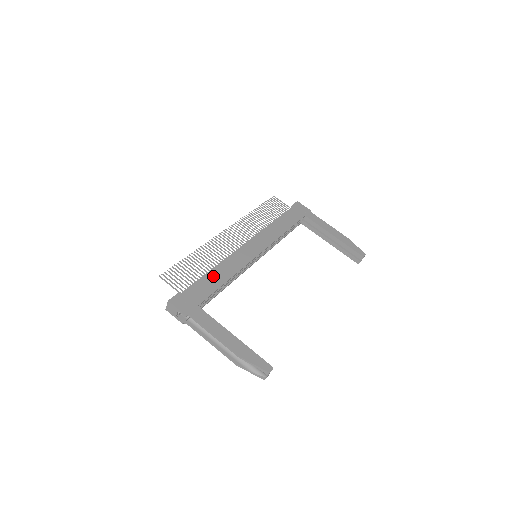
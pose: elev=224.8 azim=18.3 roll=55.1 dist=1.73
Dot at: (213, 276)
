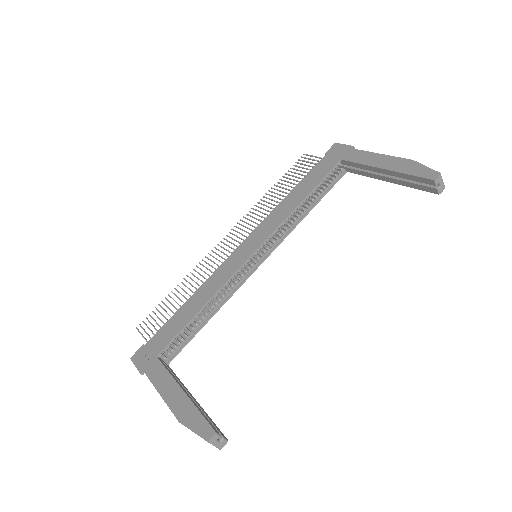
Dot at: (186, 309)
